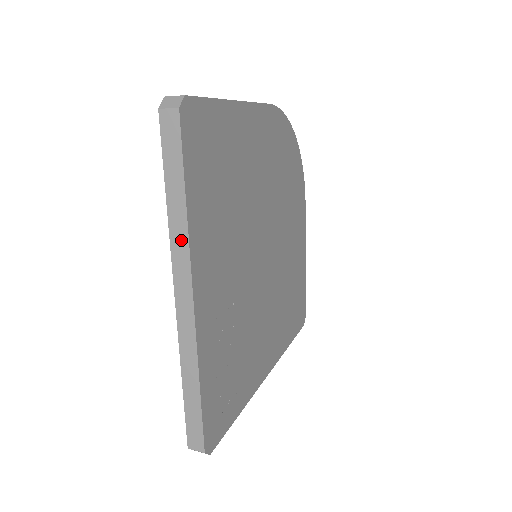
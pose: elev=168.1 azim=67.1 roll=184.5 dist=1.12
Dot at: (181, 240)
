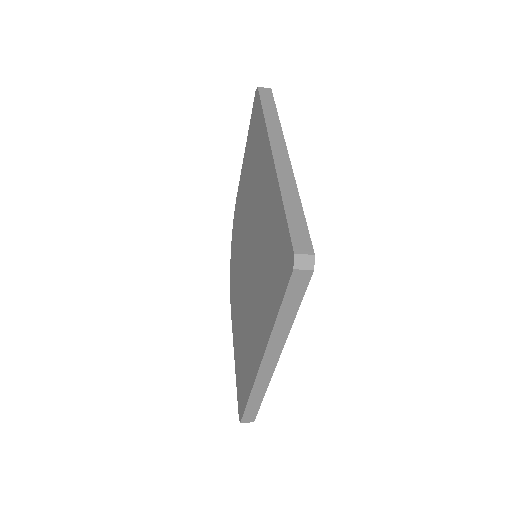
Dot at: (276, 128)
